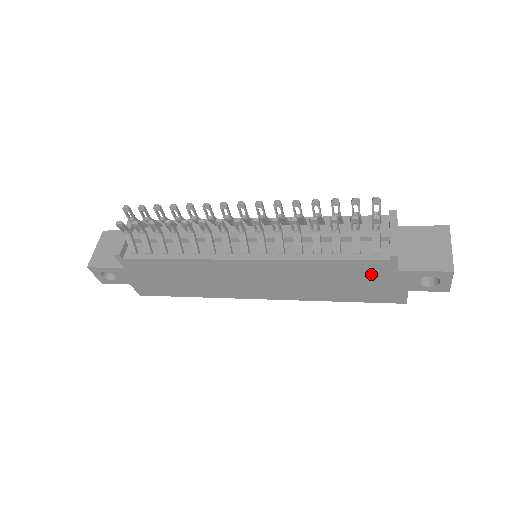
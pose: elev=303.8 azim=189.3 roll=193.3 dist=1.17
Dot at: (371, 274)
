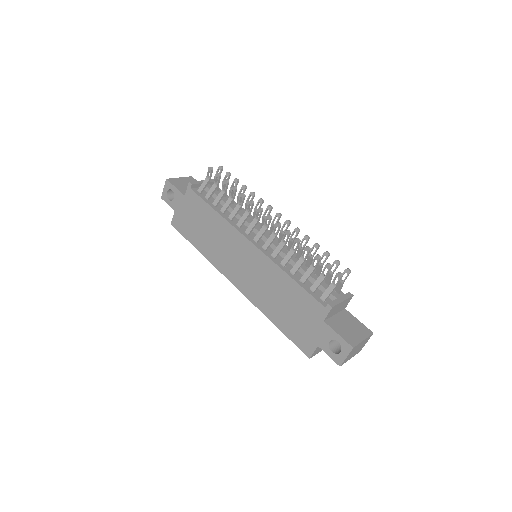
Dot at: (308, 312)
